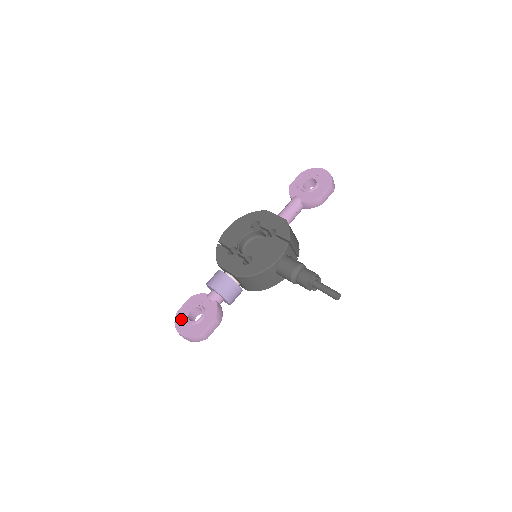
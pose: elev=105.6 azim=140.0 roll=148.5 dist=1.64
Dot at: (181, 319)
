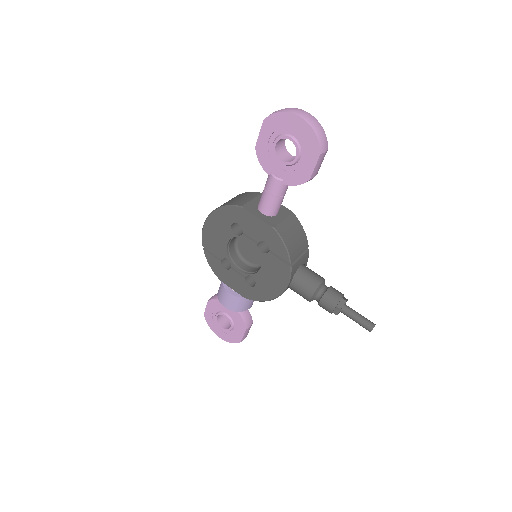
Dot at: (212, 323)
